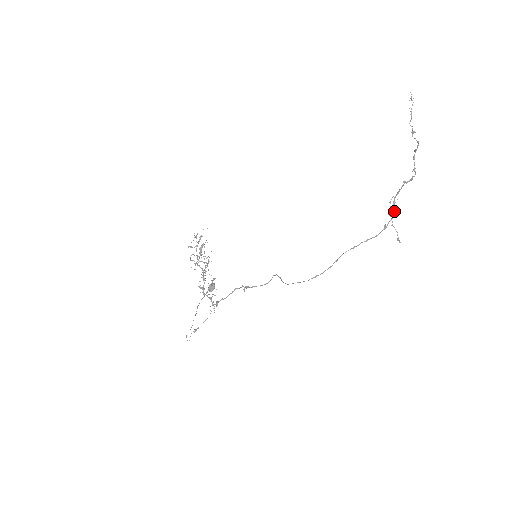
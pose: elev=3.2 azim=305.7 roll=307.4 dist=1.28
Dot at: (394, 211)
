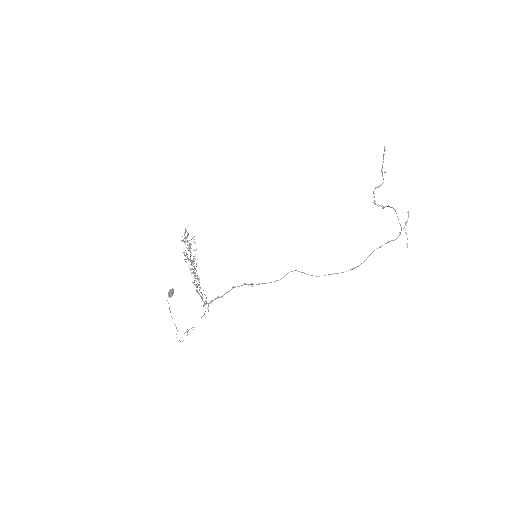
Dot at: occluded
